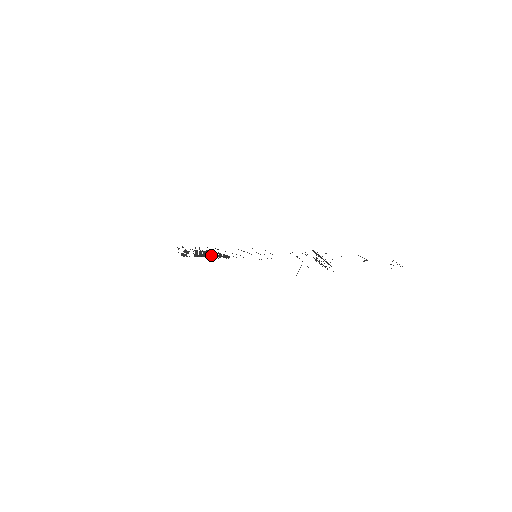
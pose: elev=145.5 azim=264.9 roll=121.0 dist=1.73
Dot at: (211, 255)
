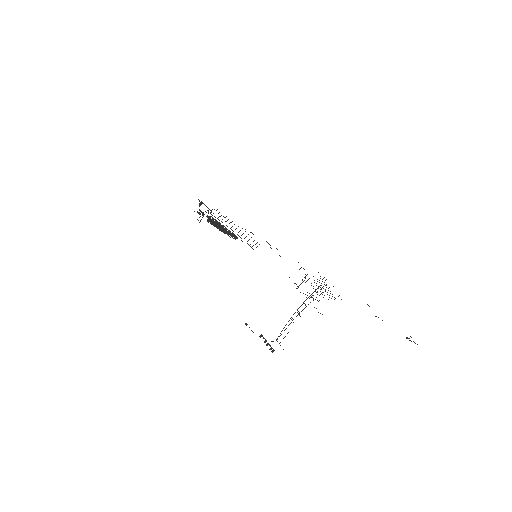
Dot at: (221, 228)
